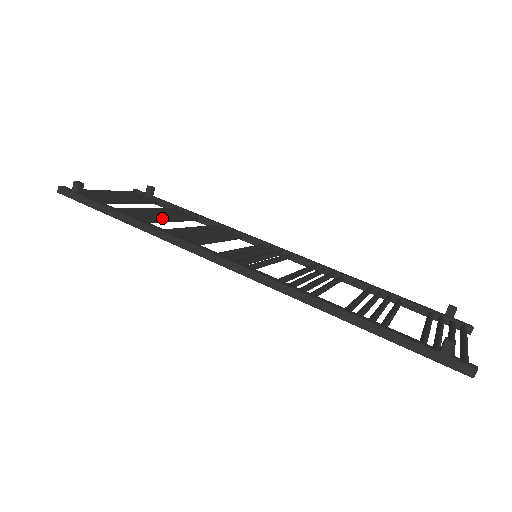
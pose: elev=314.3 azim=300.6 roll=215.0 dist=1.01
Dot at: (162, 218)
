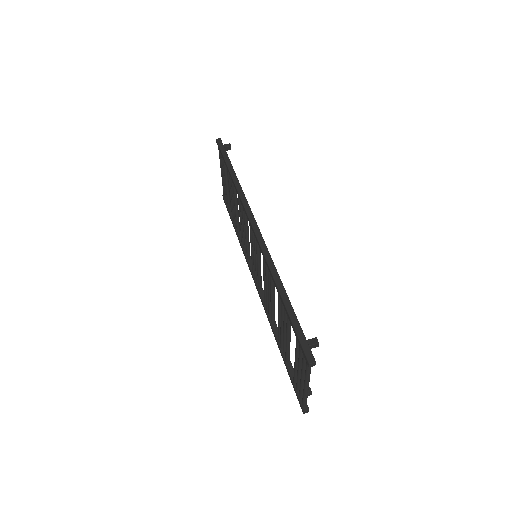
Dot at: occluded
